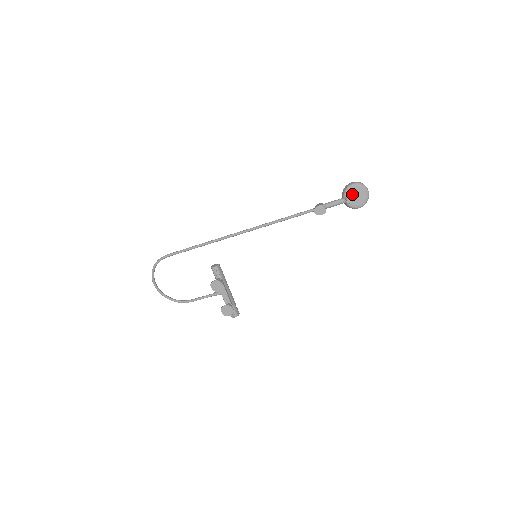
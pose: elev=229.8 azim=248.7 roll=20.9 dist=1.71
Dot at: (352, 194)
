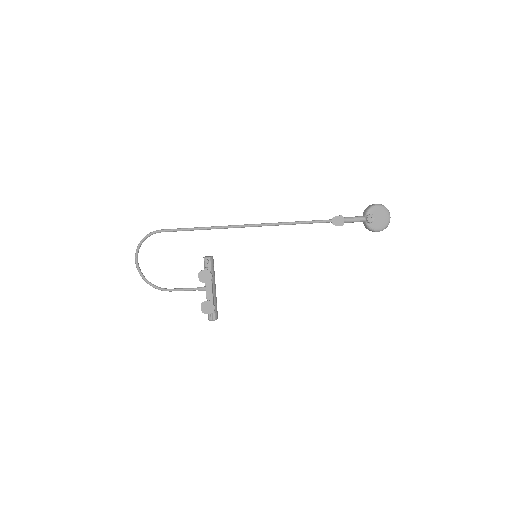
Dot at: (374, 214)
